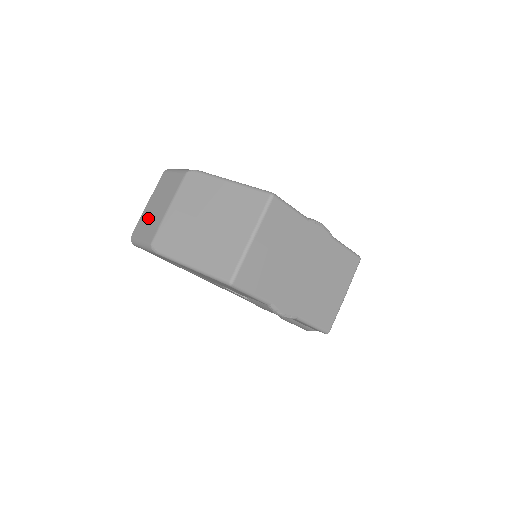
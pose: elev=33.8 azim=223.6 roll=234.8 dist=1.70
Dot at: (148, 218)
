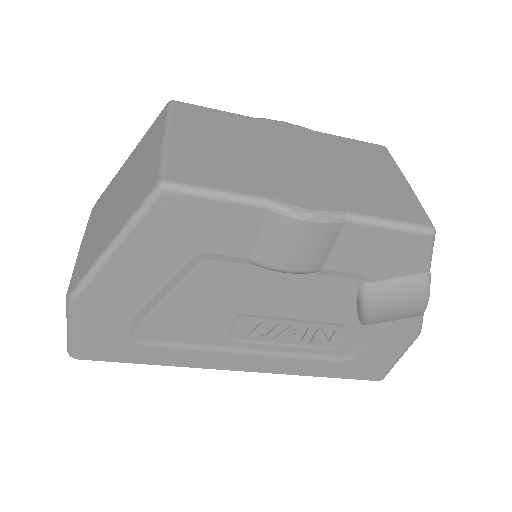
Dot at: occluded
